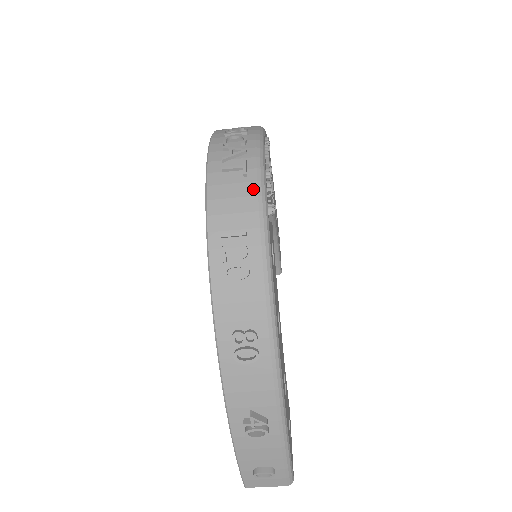
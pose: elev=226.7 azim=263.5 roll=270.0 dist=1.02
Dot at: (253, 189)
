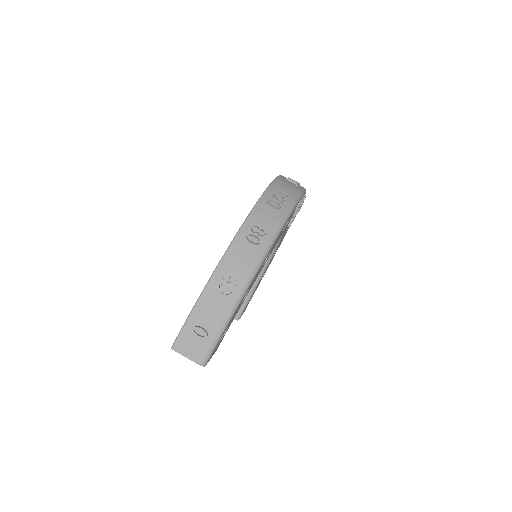
Dot at: (298, 190)
